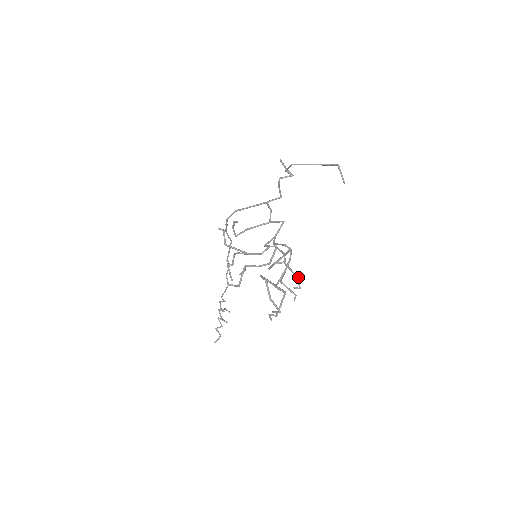
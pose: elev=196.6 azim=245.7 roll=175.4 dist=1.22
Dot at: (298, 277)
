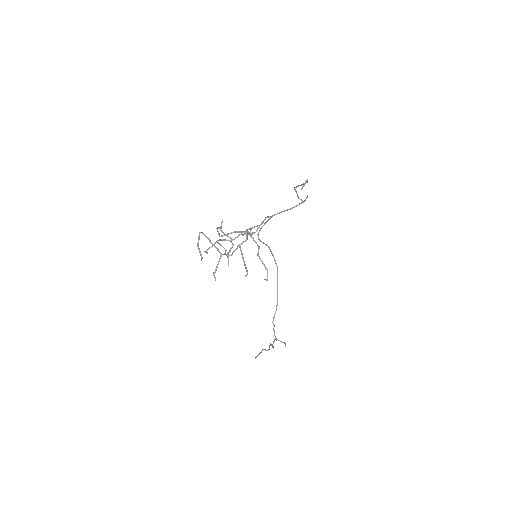
Dot at: (267, 269)
